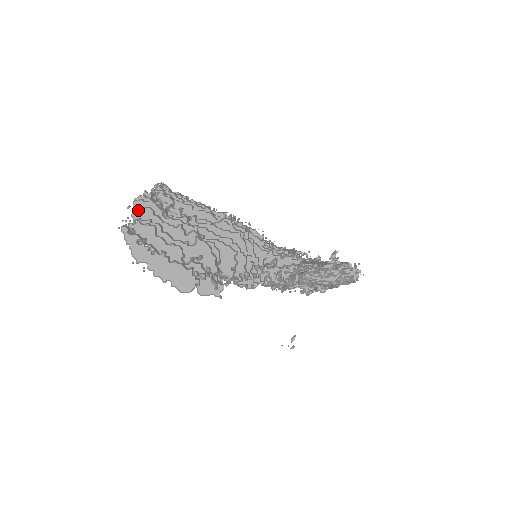
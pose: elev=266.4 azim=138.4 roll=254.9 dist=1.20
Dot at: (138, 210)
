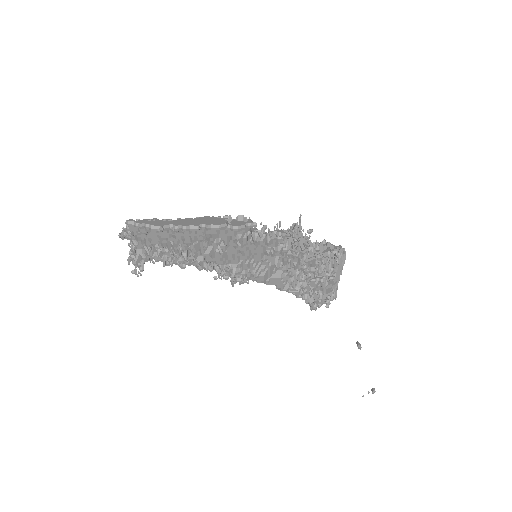
Dot at: occluded
